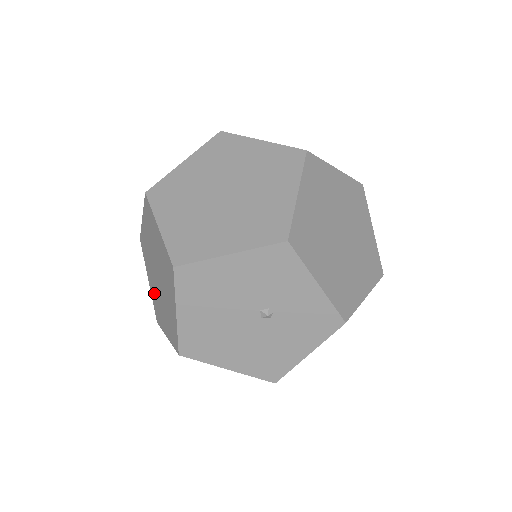
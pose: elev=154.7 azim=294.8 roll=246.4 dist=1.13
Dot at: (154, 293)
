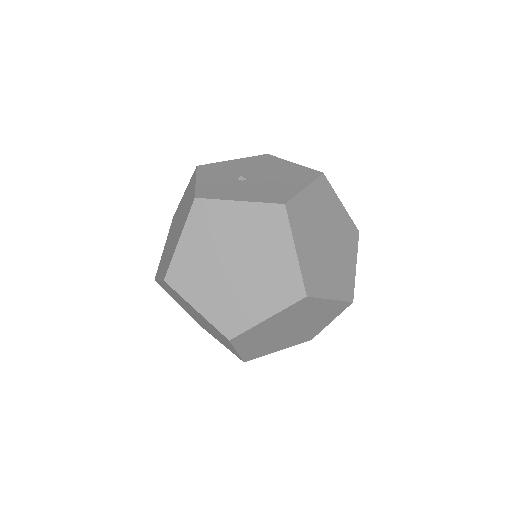
Dot at: (171, 294)
